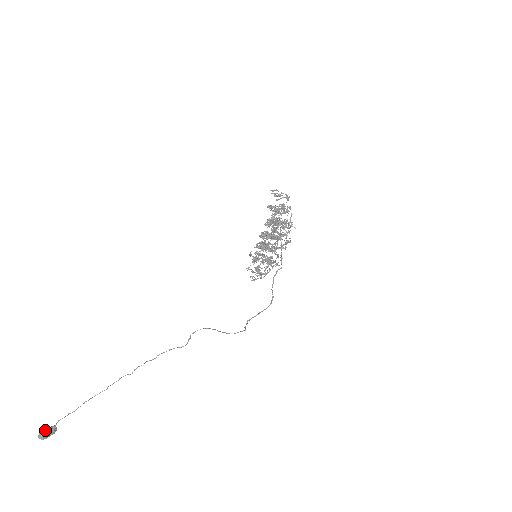
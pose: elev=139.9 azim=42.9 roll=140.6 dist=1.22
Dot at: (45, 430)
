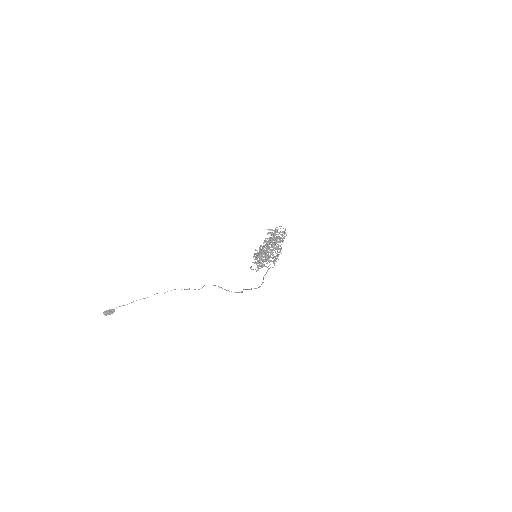
Dot at: (108, 311)
